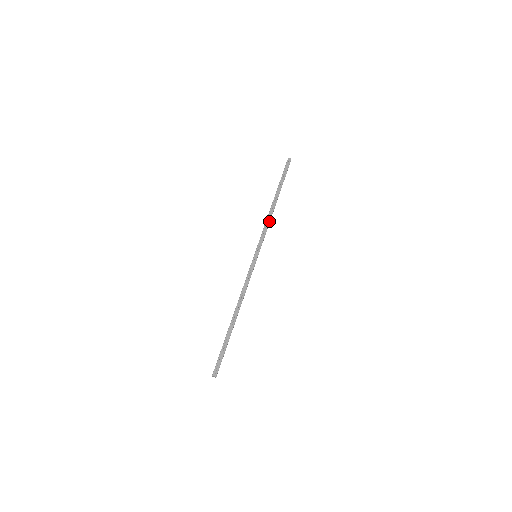
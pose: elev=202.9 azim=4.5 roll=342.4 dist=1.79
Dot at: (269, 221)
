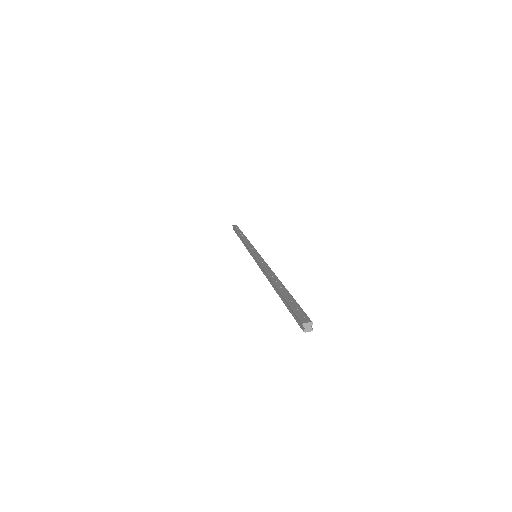
Dot at: (248, 241)
